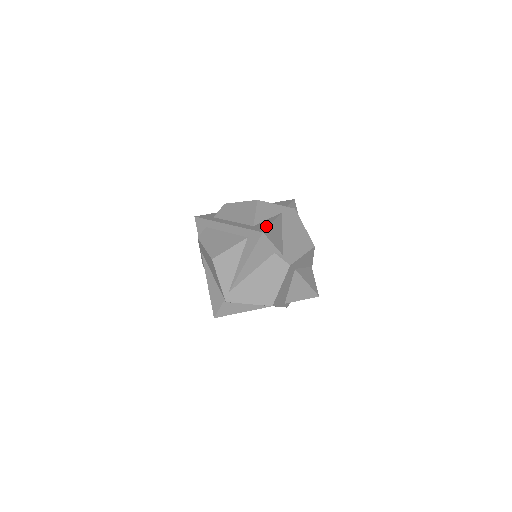
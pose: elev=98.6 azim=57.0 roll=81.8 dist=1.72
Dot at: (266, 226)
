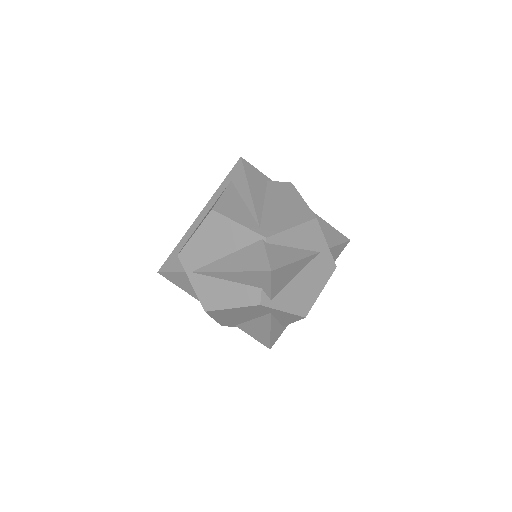
Dot at: occluded
